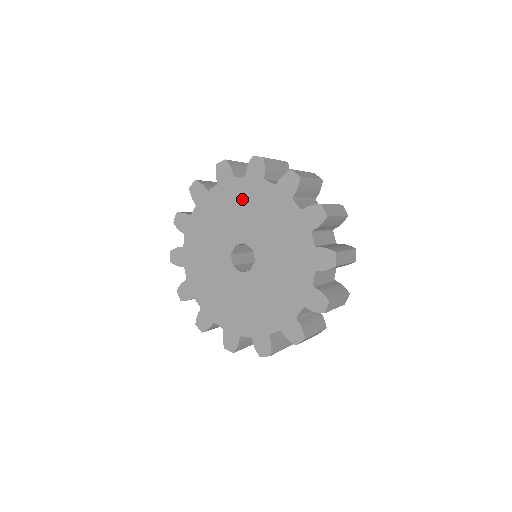
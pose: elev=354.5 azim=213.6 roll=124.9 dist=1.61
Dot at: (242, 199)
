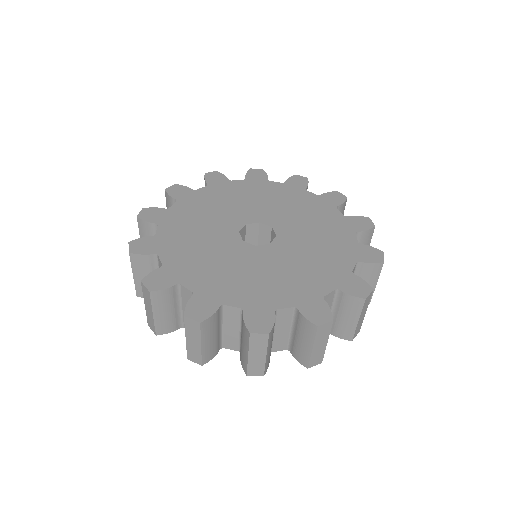
Dot at: (300, 203)
